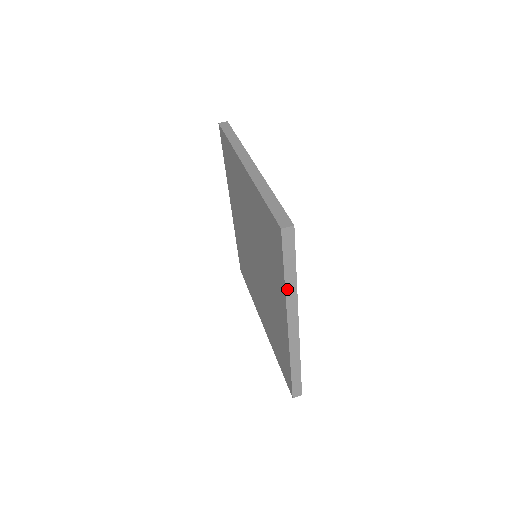
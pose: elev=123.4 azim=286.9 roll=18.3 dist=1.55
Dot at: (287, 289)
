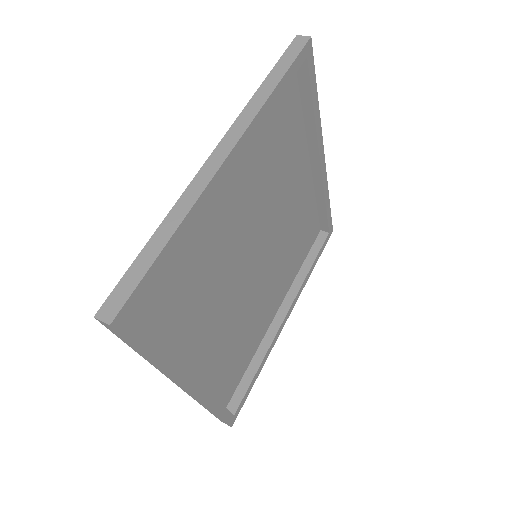
Dot at: (255, 97)
